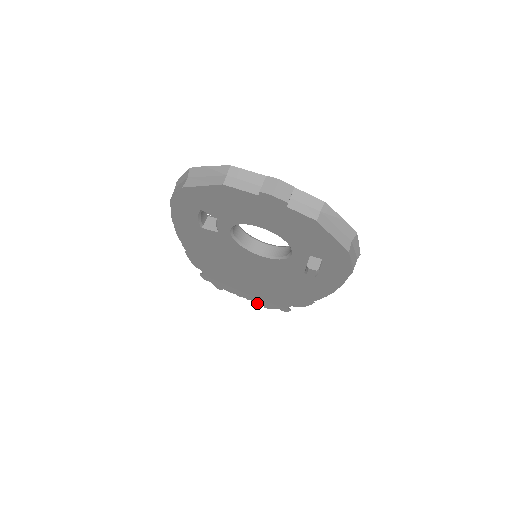
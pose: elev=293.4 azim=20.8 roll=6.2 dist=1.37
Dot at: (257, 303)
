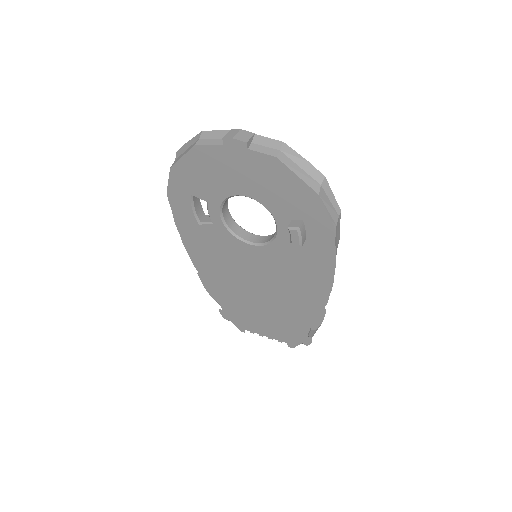
Dot at: occluded
